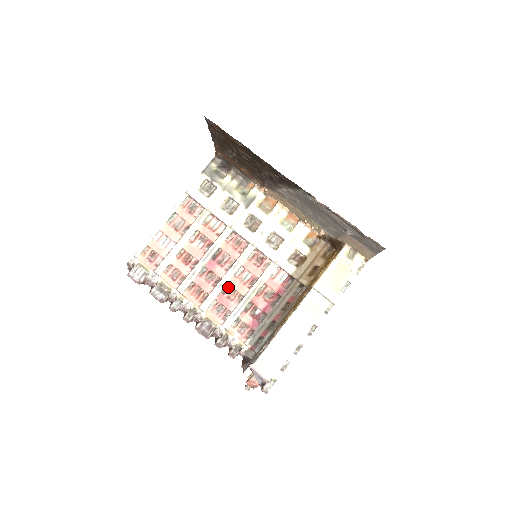
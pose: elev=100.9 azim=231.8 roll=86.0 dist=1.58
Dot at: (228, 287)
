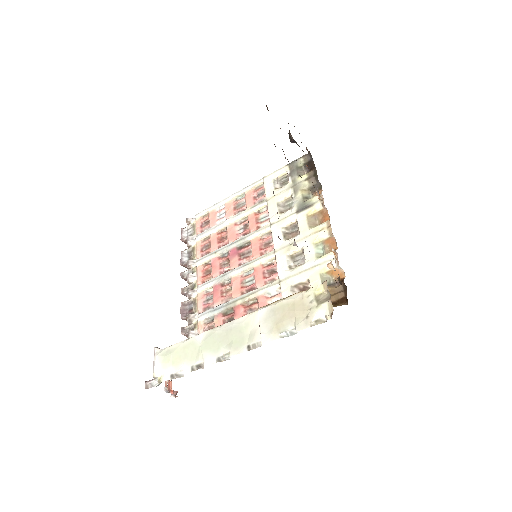
Dot at: (230, 282)
